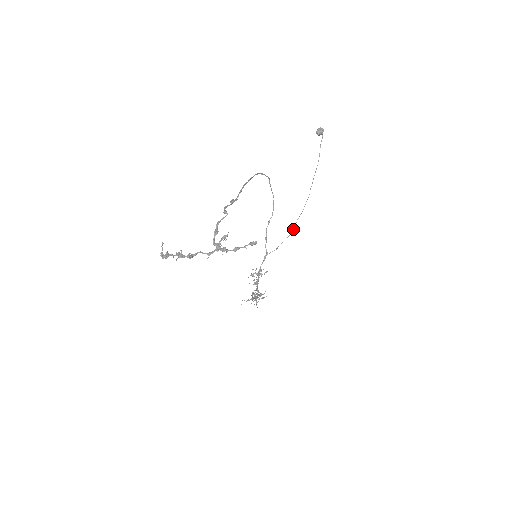
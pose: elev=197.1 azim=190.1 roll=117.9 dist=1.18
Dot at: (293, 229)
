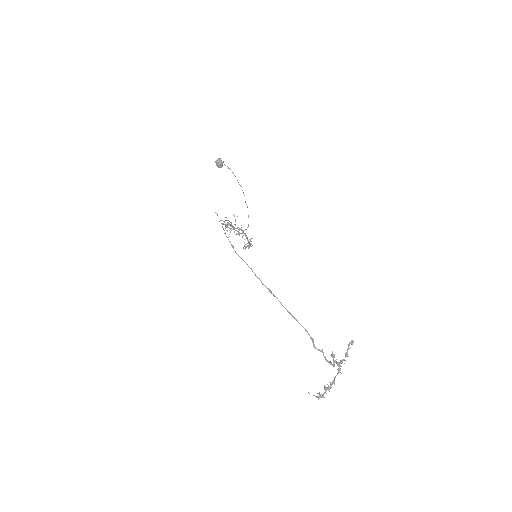
Dot at: occluded
